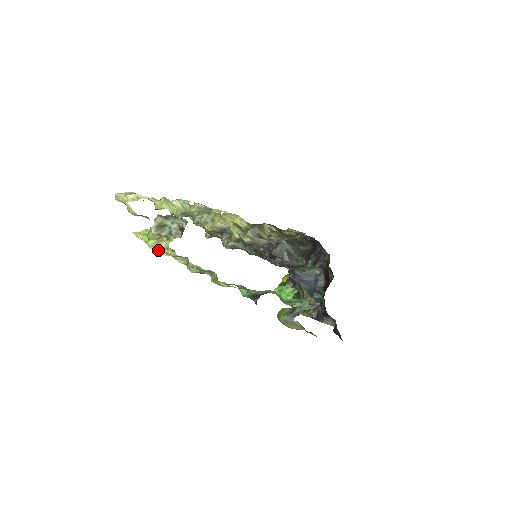
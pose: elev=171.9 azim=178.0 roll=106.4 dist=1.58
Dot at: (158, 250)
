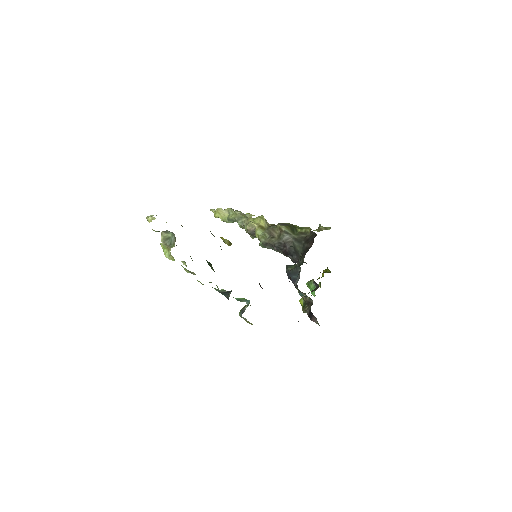
Dot at: (167, 256)
